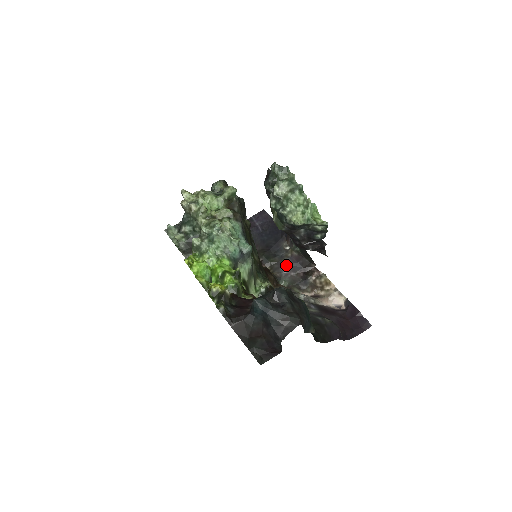
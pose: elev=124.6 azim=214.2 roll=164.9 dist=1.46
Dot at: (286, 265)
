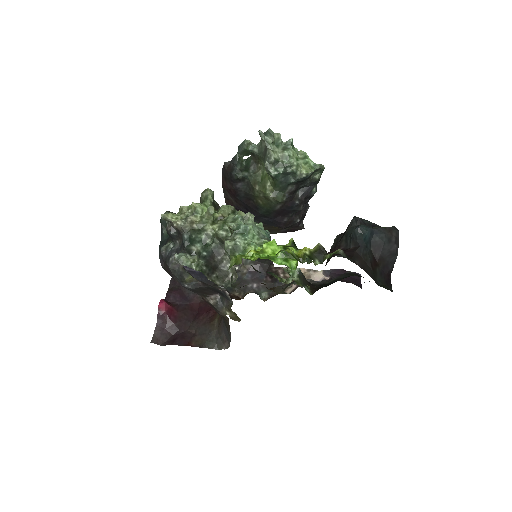
Dot at: (250, 281)
